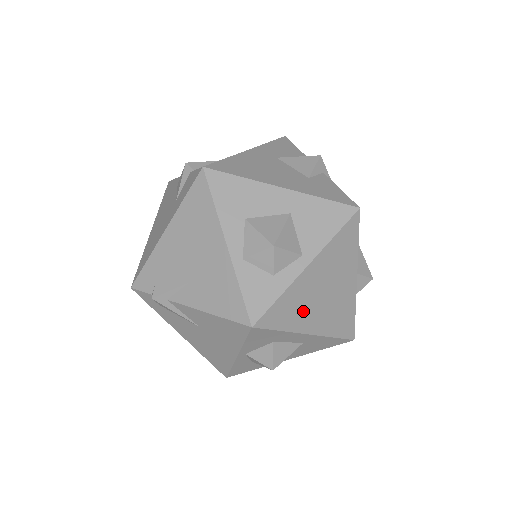
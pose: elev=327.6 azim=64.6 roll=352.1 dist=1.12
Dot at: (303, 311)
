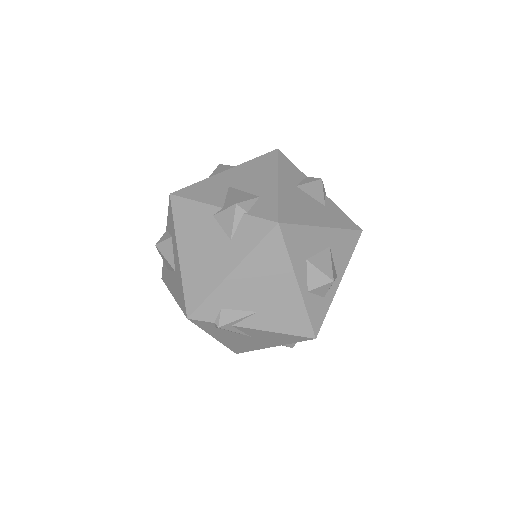
Dot at: occluded
